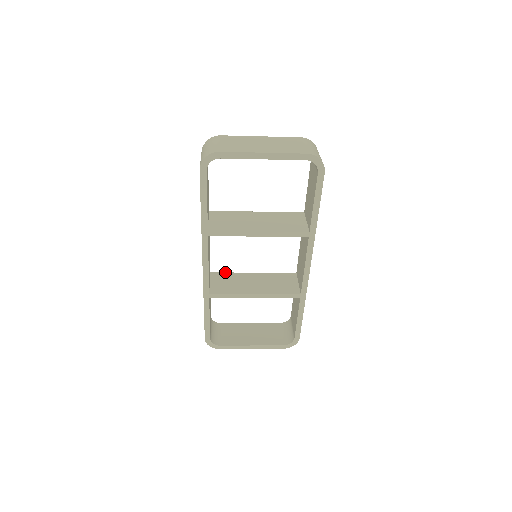
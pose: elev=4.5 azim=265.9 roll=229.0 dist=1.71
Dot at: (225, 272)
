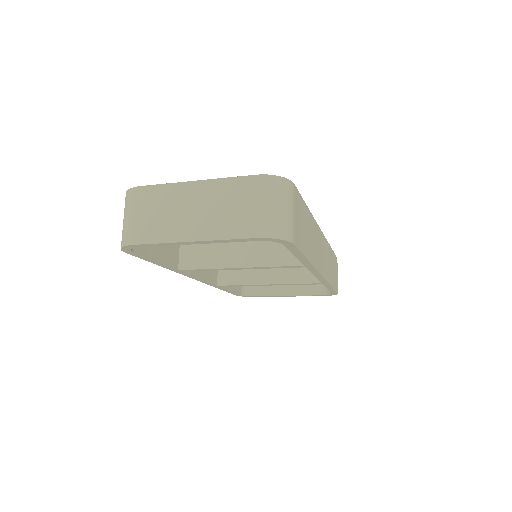
Dot at: occluded
